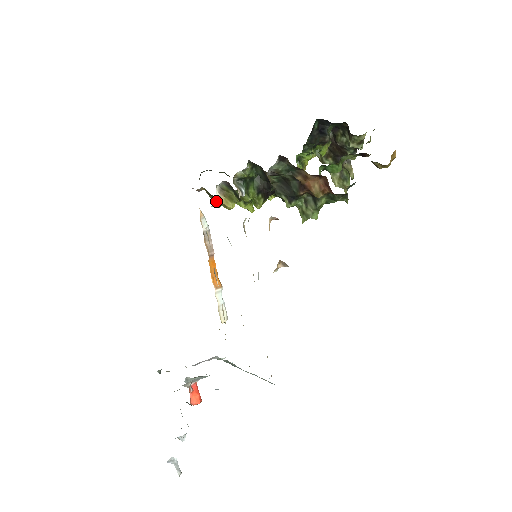
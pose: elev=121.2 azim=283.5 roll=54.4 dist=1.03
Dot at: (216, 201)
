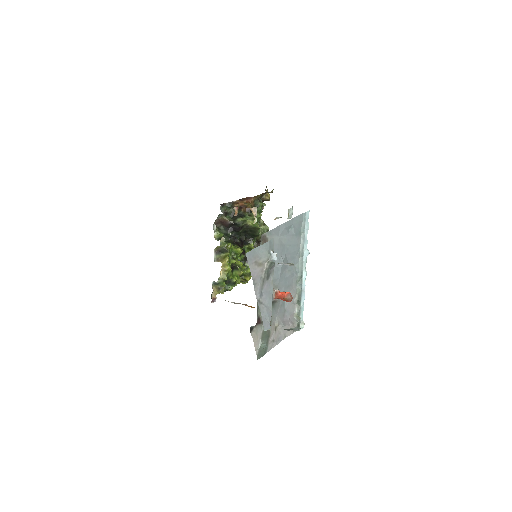
Dot at: (221, 272)
